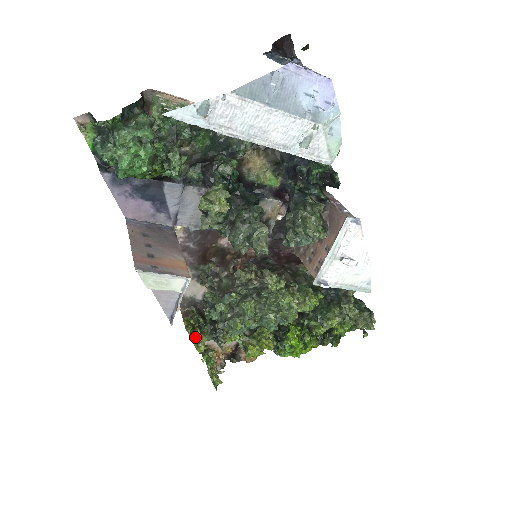
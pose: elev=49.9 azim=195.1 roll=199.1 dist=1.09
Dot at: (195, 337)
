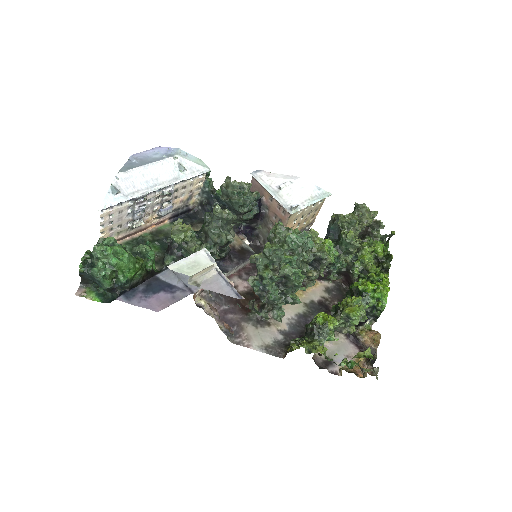
Dot at: (305, 345)
